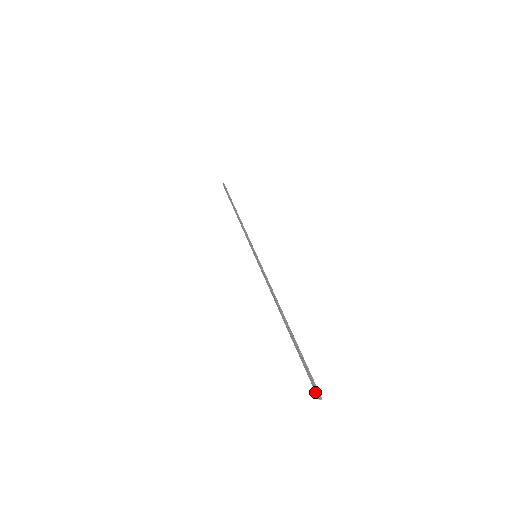
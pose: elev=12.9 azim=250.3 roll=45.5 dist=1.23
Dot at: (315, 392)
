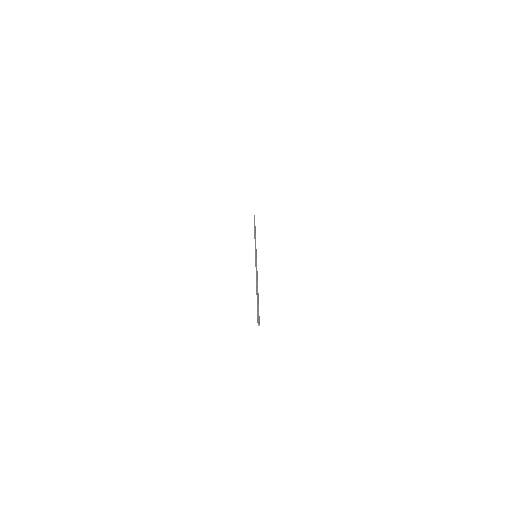
Dot at: (258, 323)
